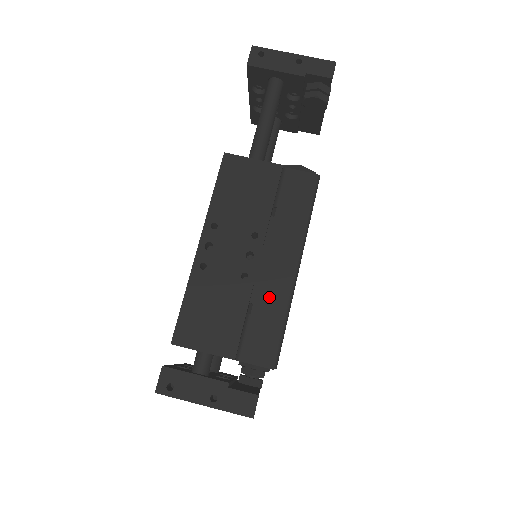
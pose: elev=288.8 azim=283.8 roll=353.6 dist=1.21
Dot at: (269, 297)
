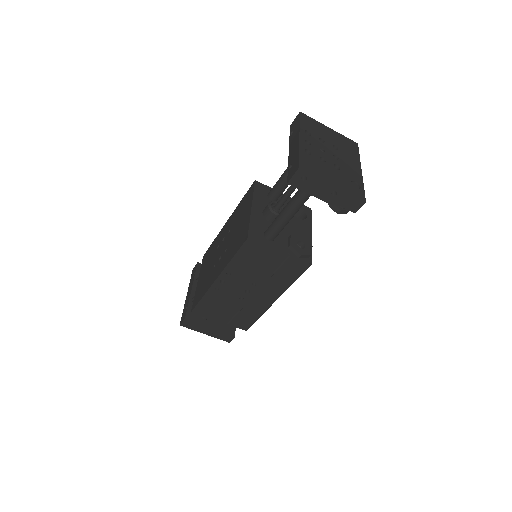
Dot at: (253, 308)
